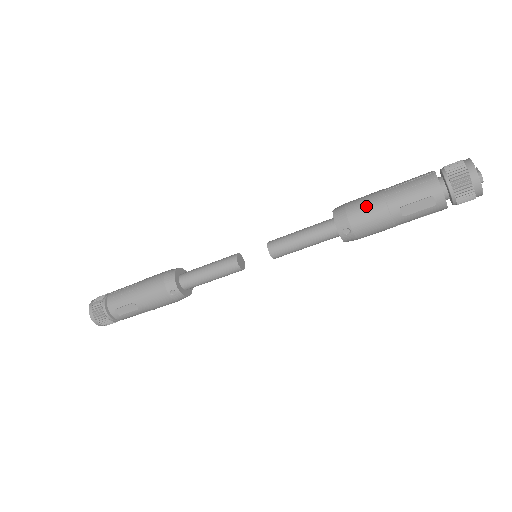
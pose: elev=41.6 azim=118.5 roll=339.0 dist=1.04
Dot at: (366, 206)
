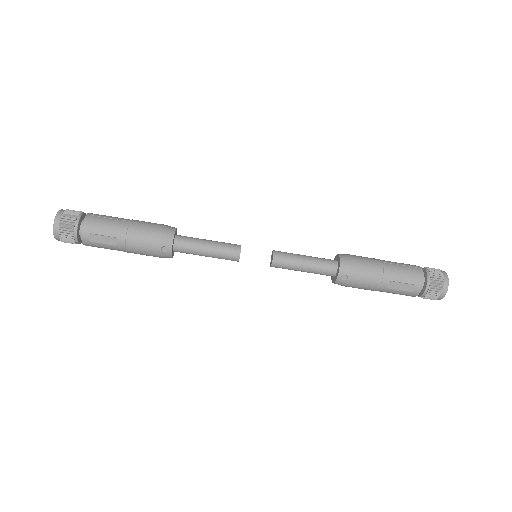
Dot at: (368, 267)
